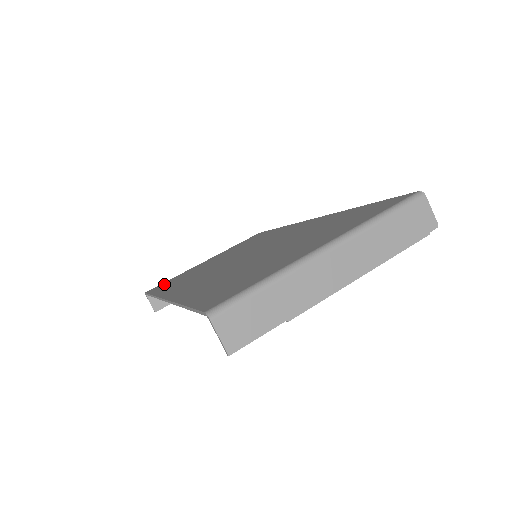
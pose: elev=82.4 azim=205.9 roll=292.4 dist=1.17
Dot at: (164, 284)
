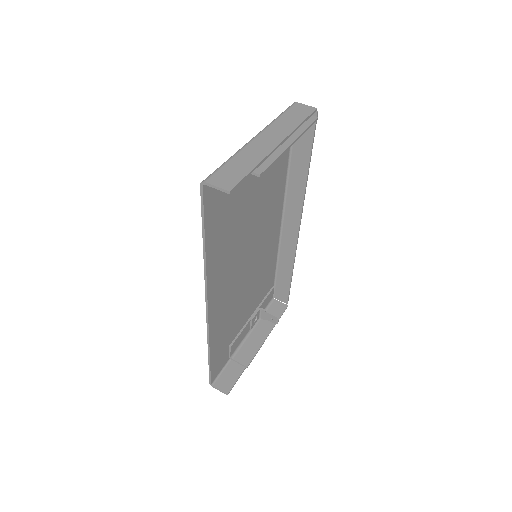
Dot at: occluded
